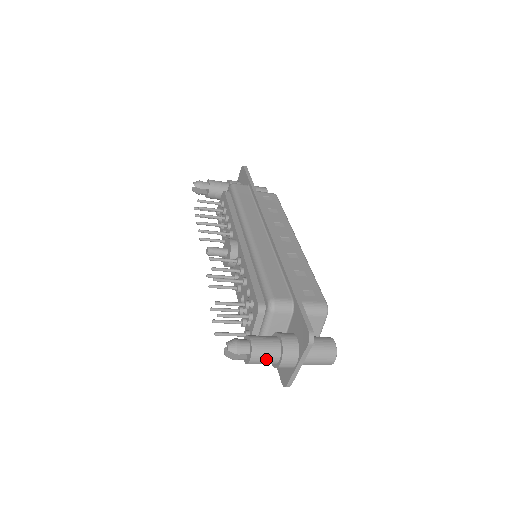
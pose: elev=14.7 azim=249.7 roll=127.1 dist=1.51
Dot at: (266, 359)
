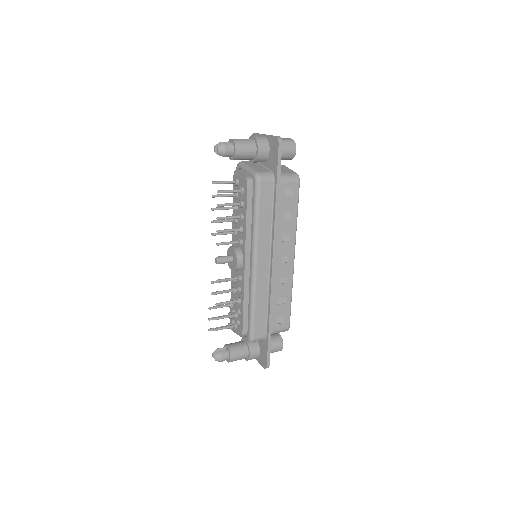
Dot at: occluded
